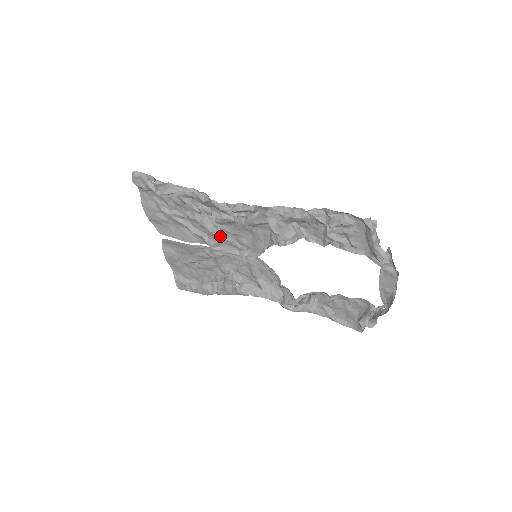
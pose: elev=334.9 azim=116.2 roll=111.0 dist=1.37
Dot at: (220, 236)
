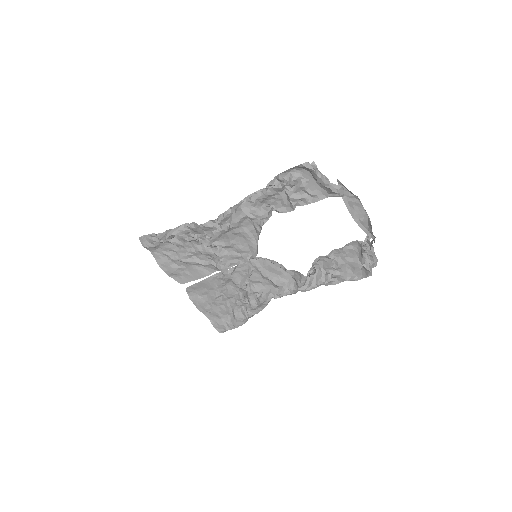
Dot at: (222, 254)
